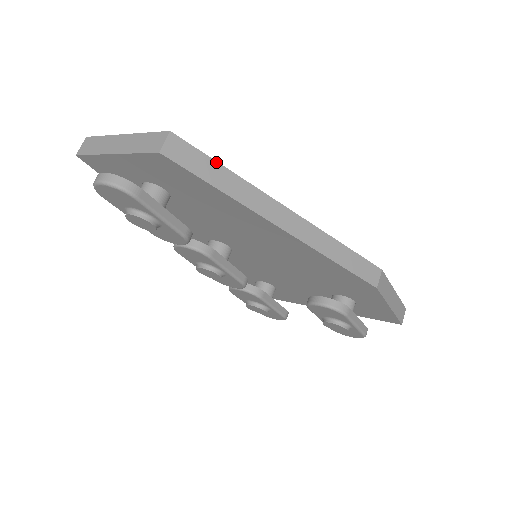
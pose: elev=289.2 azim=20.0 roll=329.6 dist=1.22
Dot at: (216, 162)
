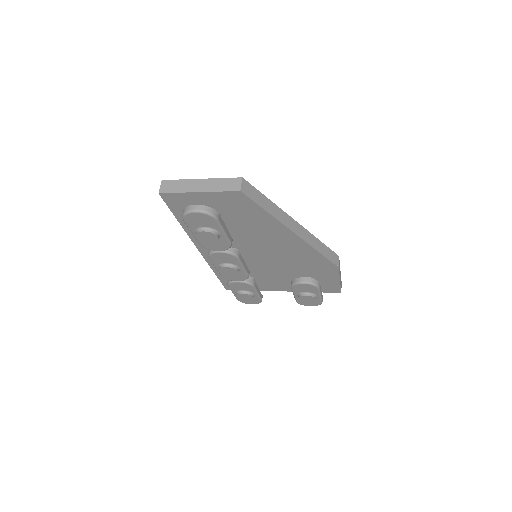
Dot at: (263, 195)
